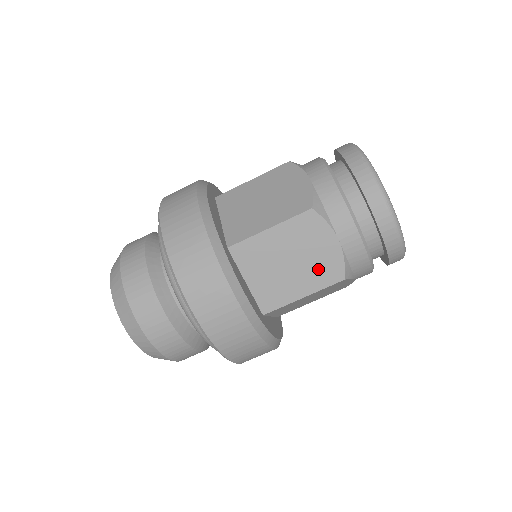
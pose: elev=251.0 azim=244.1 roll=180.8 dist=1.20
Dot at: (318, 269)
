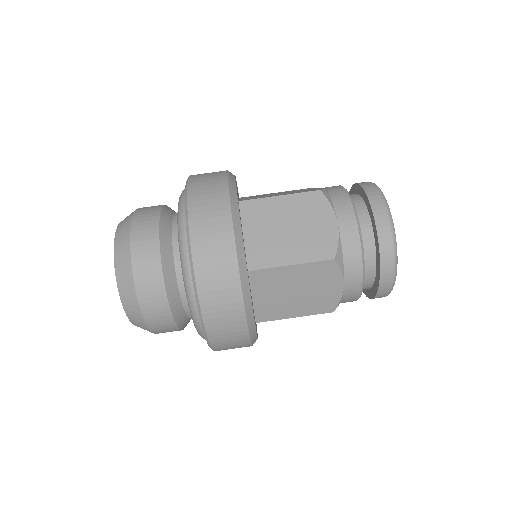
Dot at: (312, 242)
